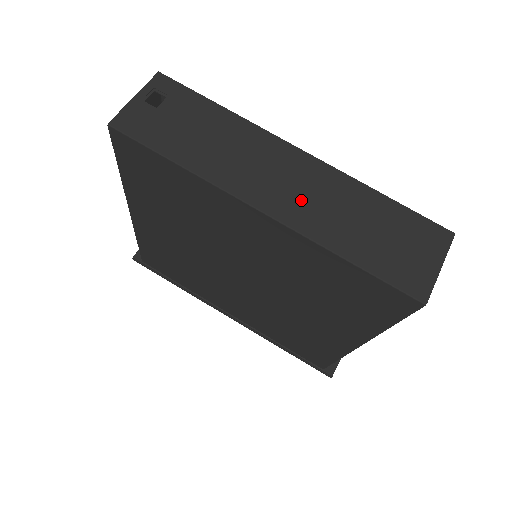
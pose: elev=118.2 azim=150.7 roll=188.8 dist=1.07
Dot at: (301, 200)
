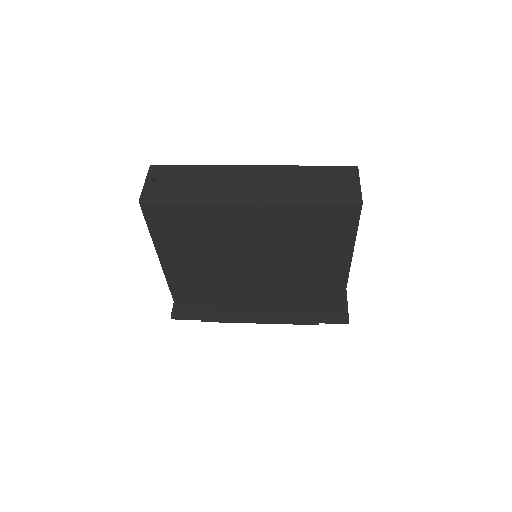
Dot at: (267, 187)
